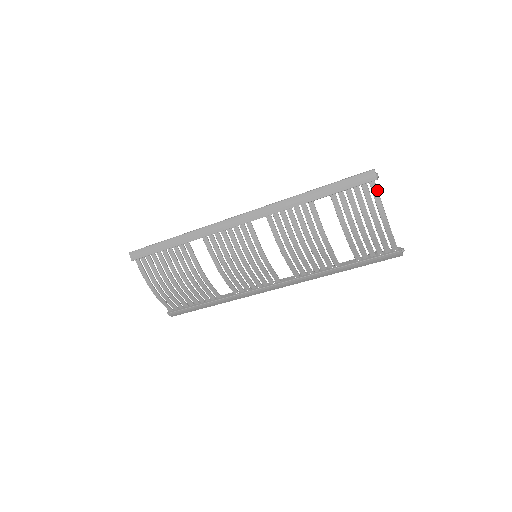
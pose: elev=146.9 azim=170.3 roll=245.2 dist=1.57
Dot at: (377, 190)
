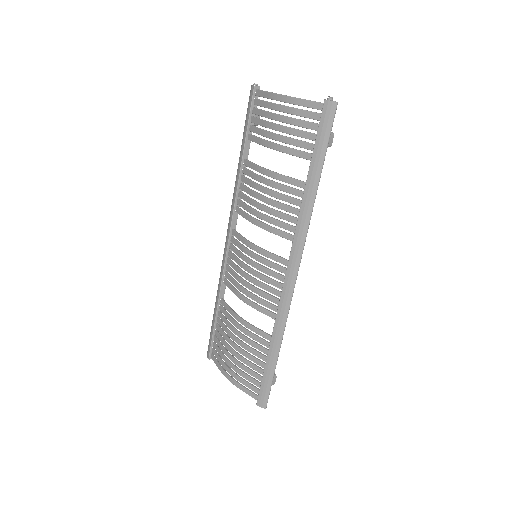
Dot at: (261, 91)
